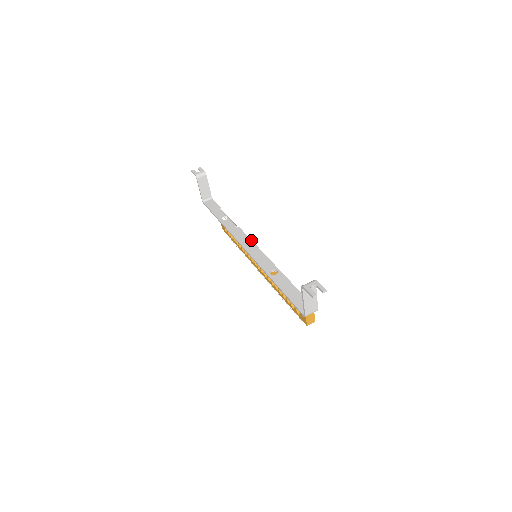
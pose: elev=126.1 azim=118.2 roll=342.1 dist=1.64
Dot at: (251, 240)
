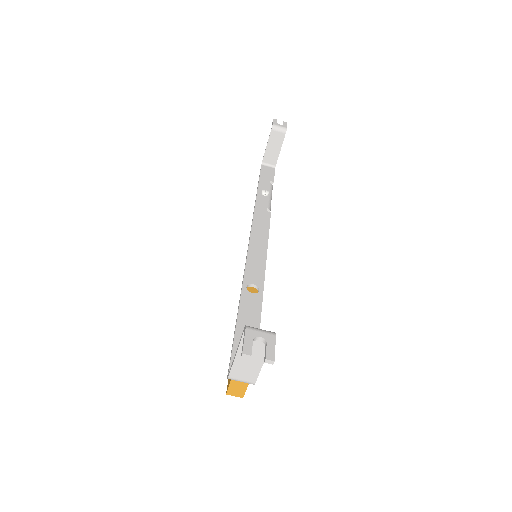
Dot at: (268, 234)
